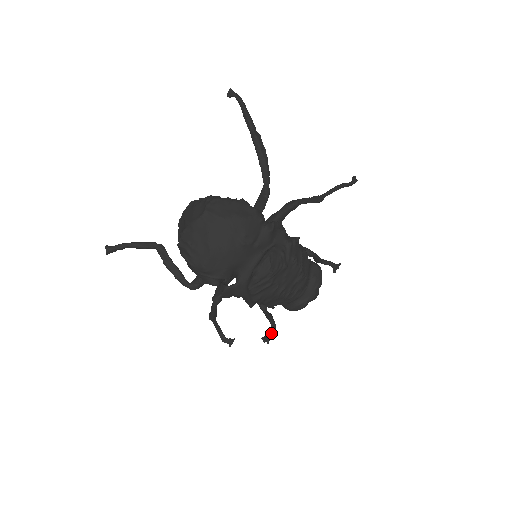
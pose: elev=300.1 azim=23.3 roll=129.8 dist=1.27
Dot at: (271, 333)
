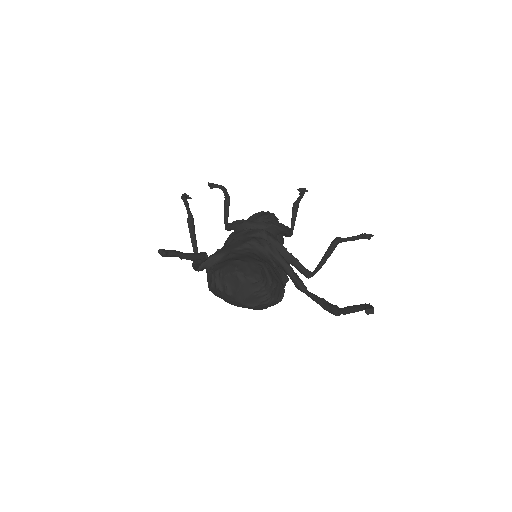
Dot at: occluded
